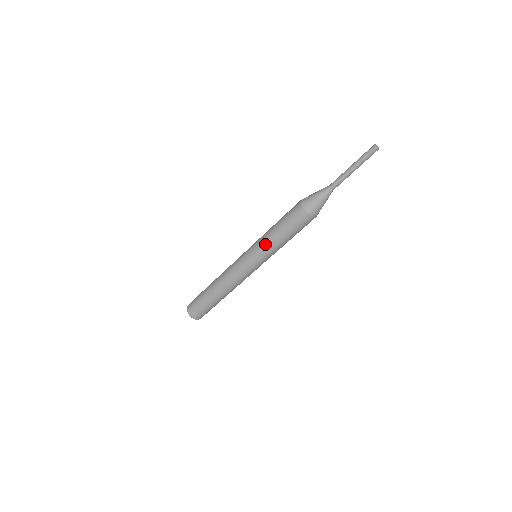
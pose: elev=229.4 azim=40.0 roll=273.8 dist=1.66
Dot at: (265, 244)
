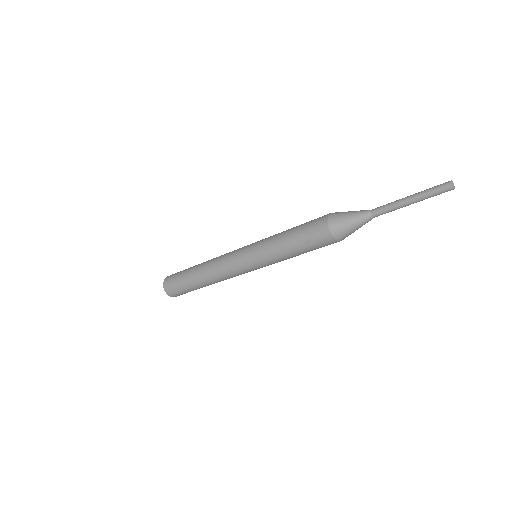
Dot at: (276, 260)
